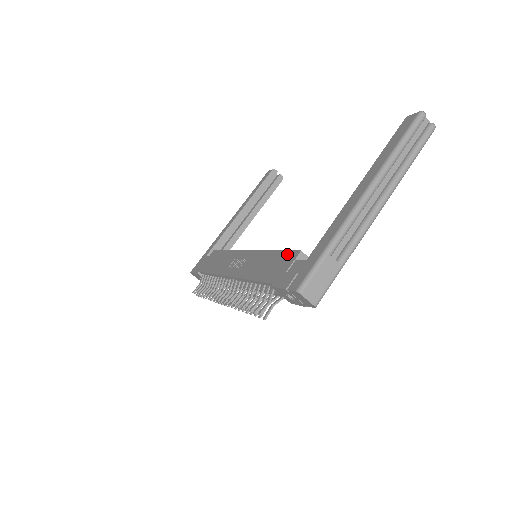
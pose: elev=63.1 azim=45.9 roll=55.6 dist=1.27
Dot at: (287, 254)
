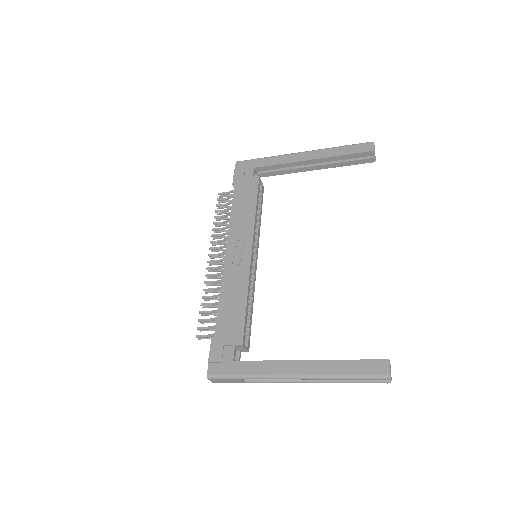
Dot at: (240, 328)
